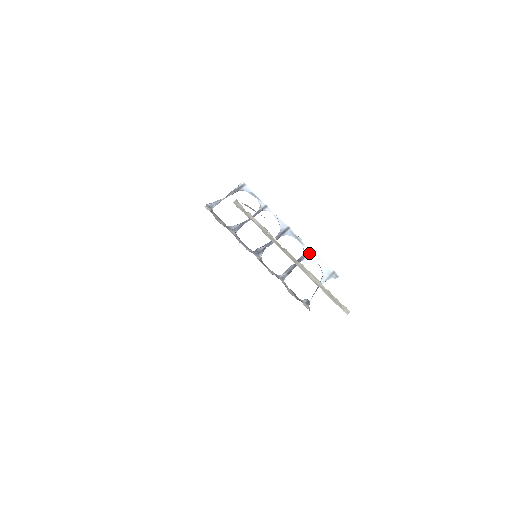
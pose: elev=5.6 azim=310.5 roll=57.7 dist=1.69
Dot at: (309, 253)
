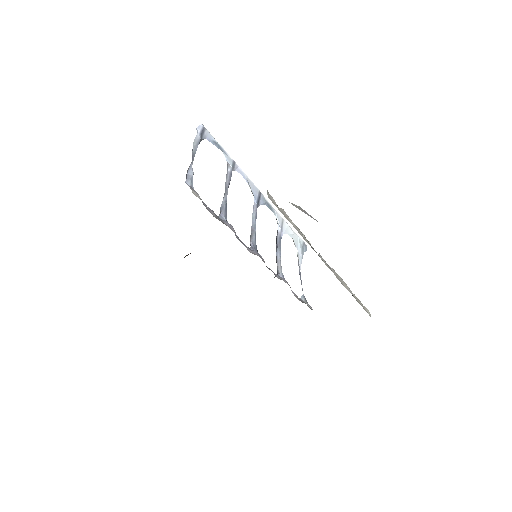
Dot at: (283, 225)
